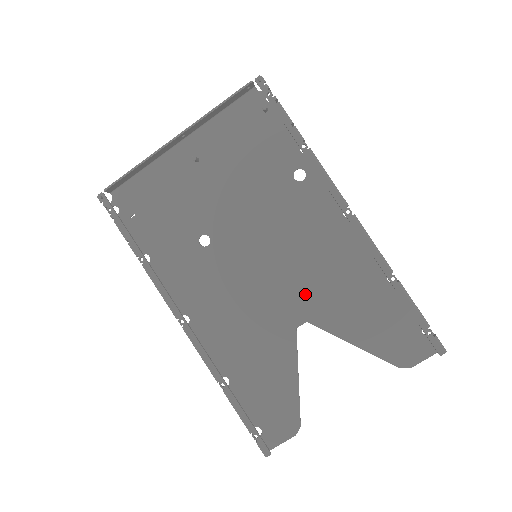
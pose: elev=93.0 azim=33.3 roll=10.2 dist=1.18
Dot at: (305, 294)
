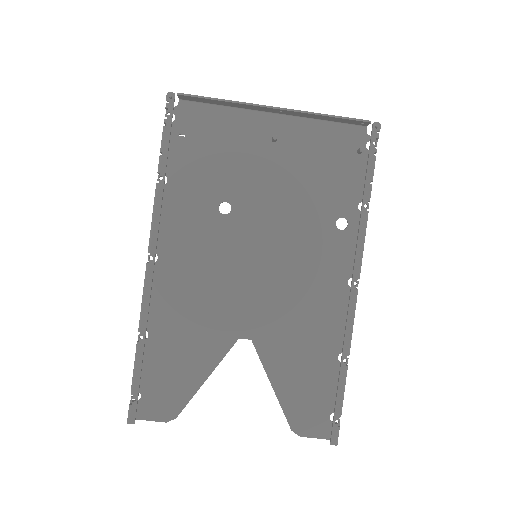
Dot at: (269, 317)
